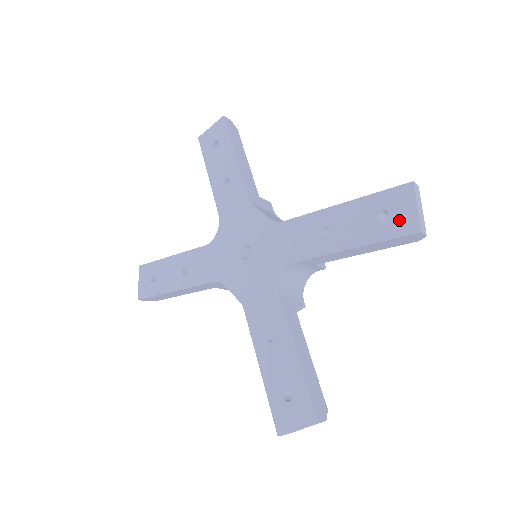
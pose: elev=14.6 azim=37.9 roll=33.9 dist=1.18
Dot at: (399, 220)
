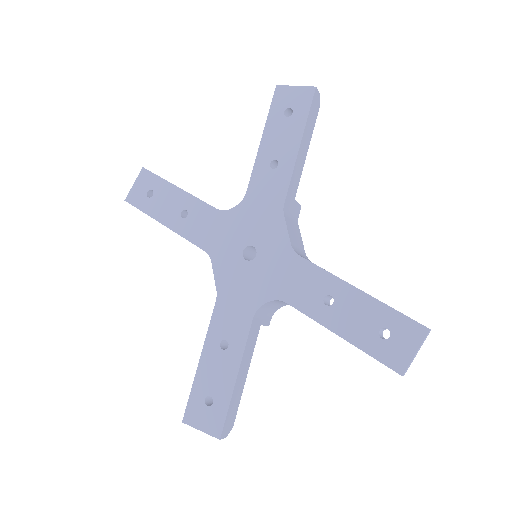
Dot at: (394, 350)
